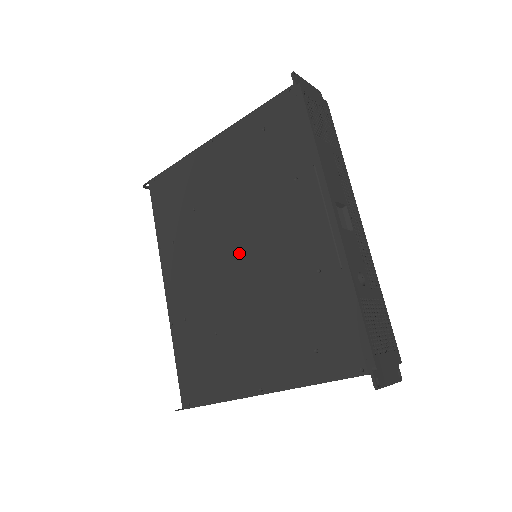
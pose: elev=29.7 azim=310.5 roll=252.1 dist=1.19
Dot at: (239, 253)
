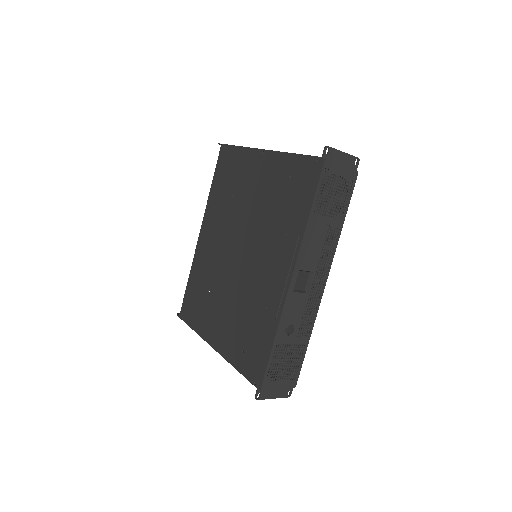
Dot at: (239, 253)
